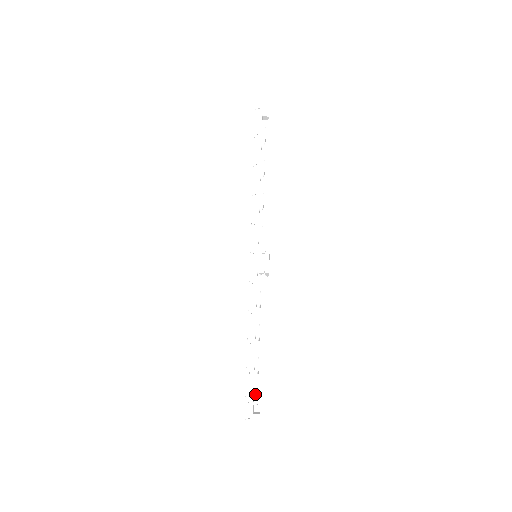
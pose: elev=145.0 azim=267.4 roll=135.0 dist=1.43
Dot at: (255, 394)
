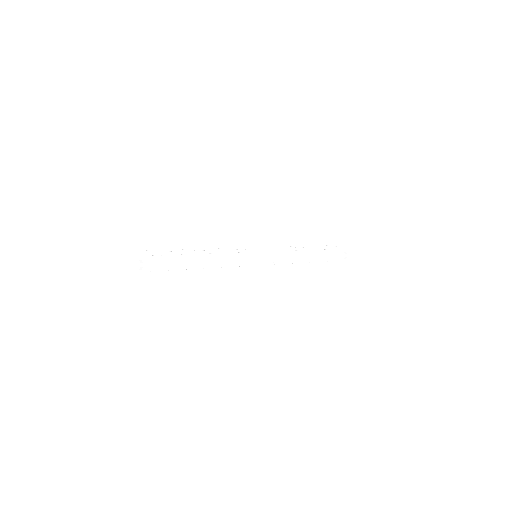
Dot at: (157, 252)
